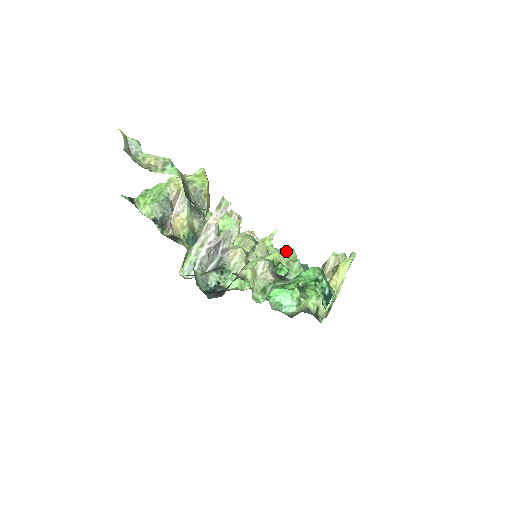
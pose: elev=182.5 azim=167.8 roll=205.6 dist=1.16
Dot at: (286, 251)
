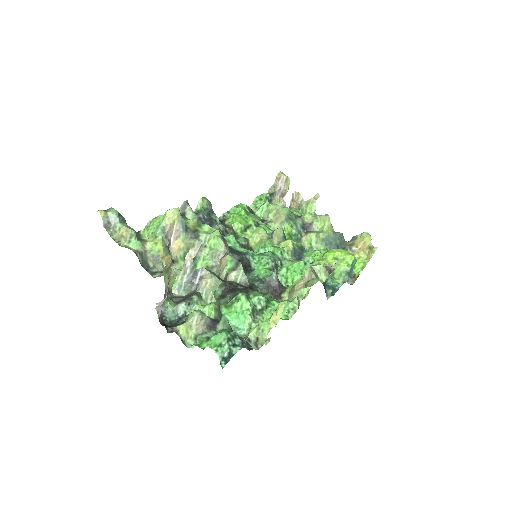
Dot at: (321, 219)
